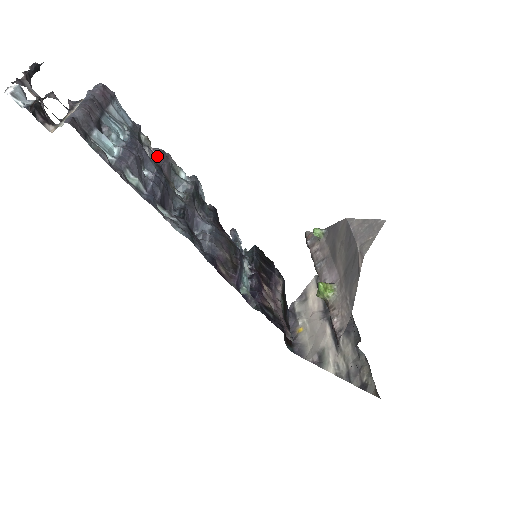
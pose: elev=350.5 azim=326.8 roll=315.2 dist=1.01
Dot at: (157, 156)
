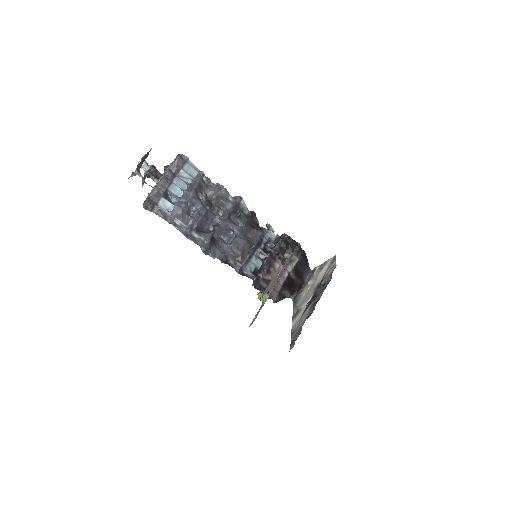
Dot at: (210, 191)
